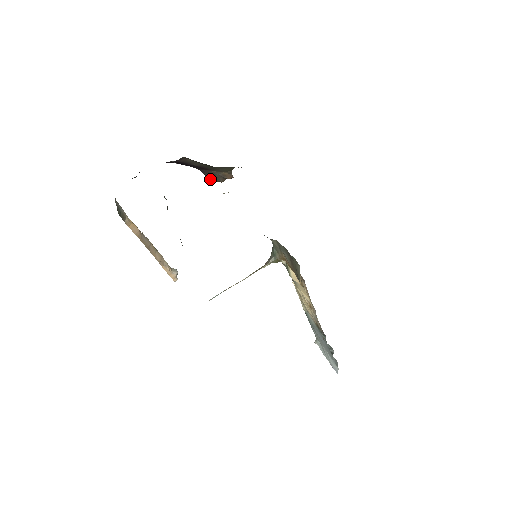
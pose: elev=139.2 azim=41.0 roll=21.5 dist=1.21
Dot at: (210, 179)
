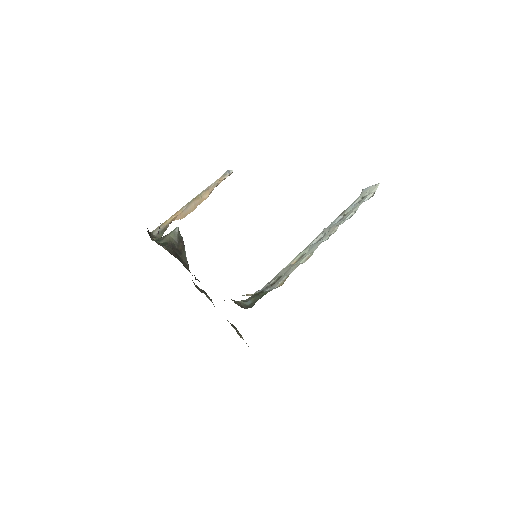
Dot at: occluded
